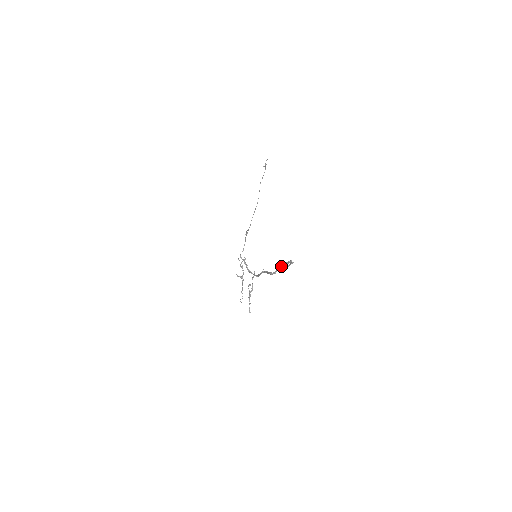
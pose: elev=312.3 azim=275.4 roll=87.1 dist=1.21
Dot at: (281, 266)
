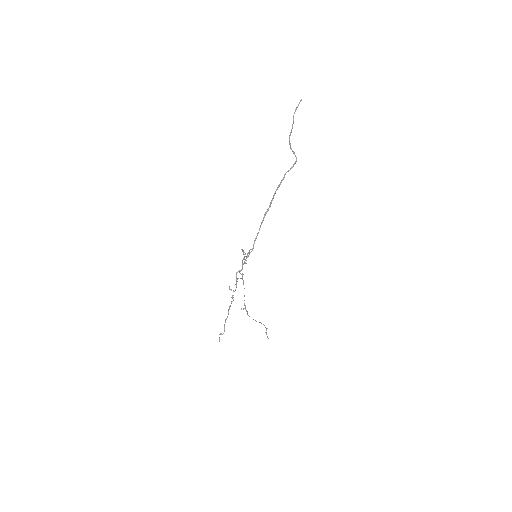
Dot at: occluded
